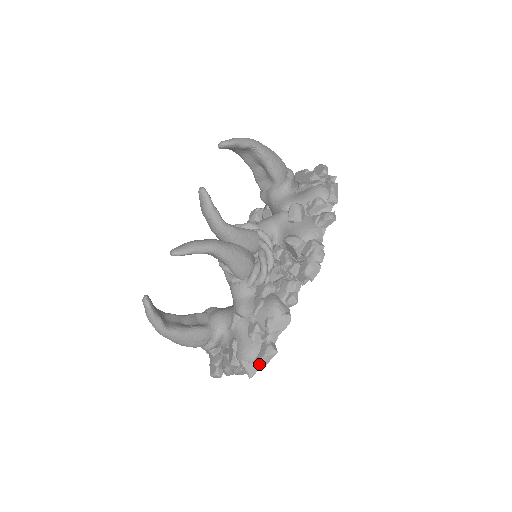
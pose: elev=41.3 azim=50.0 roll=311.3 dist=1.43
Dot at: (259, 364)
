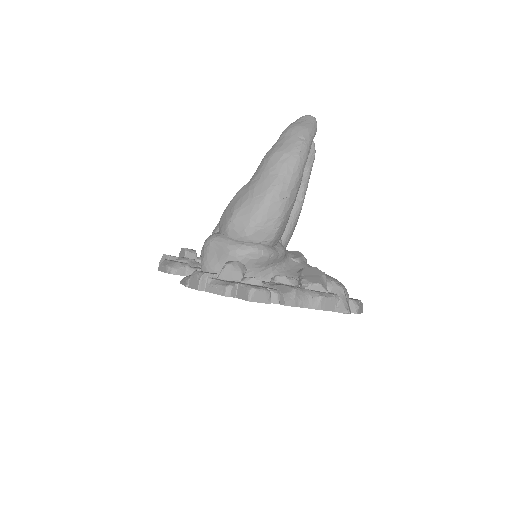
Dot at: (358, 304)
